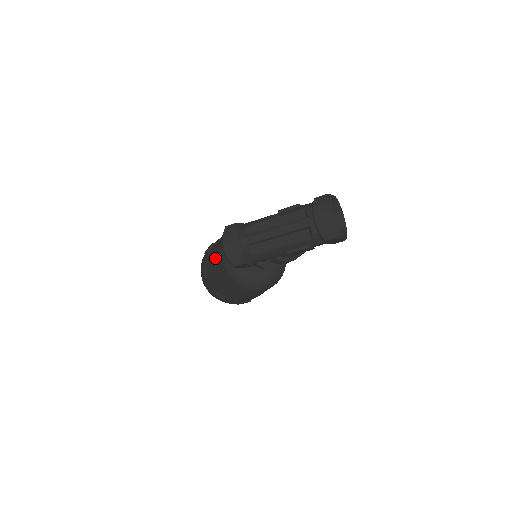
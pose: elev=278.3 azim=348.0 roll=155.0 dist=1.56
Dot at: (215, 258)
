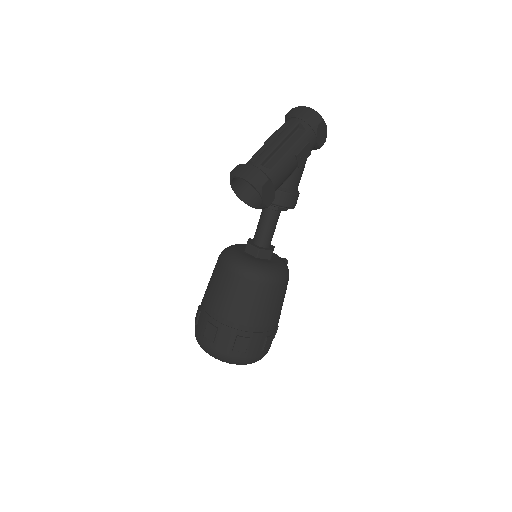
Dot at: (218, 286)
